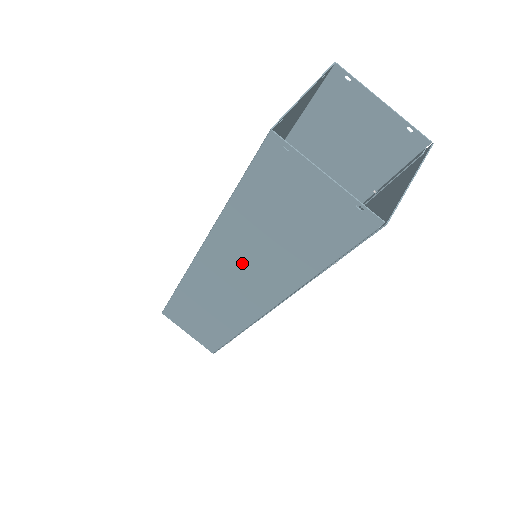
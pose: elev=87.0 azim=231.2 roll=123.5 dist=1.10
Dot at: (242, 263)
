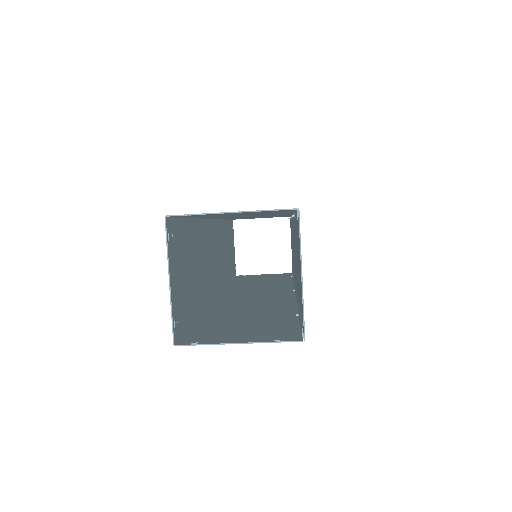
Dot at: (247, 304)
